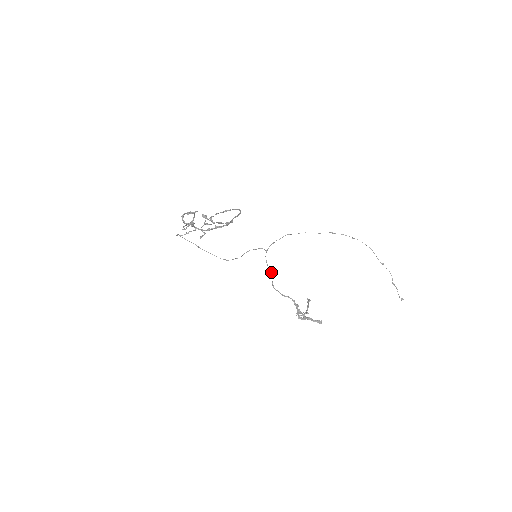
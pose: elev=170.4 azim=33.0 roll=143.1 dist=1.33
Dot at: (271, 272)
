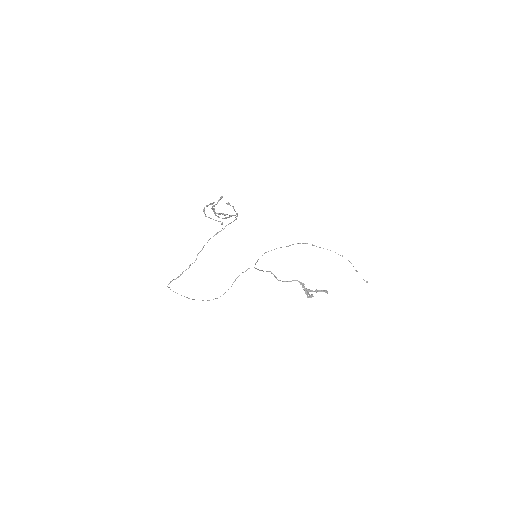
Dot at: (270, 271)
